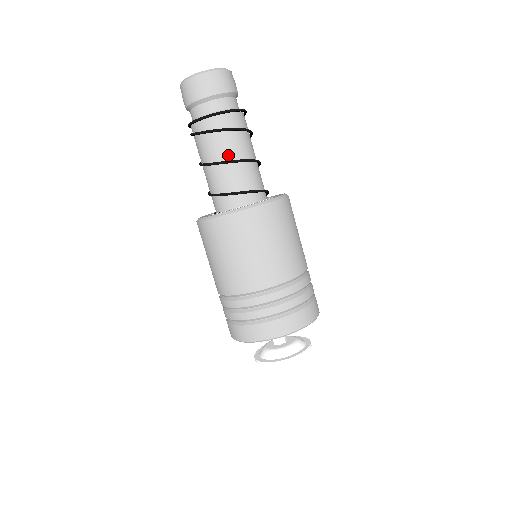
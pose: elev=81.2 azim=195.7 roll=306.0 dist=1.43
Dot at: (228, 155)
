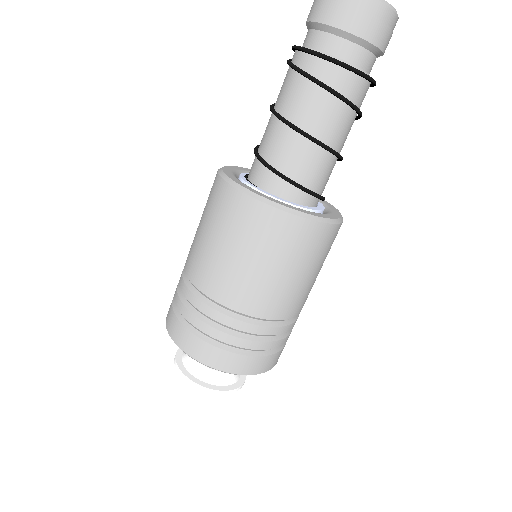
Dot at: (309, 124)
